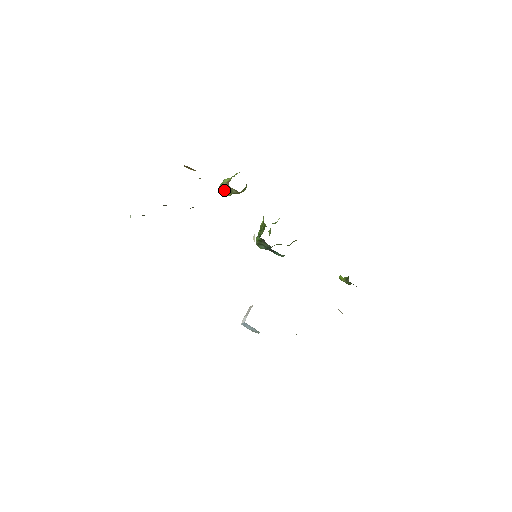
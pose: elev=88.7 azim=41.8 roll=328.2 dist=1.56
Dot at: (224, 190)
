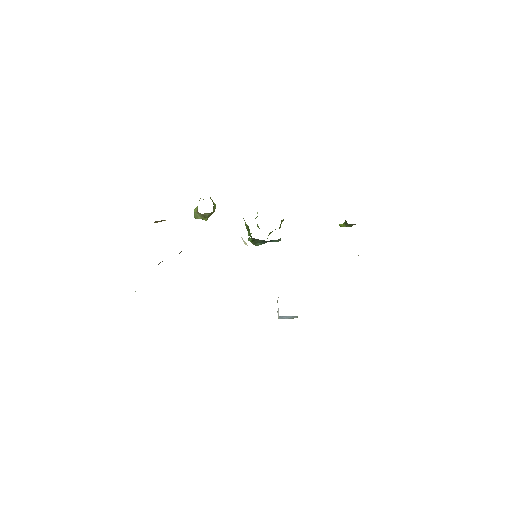
Dot at: (200, 218)
